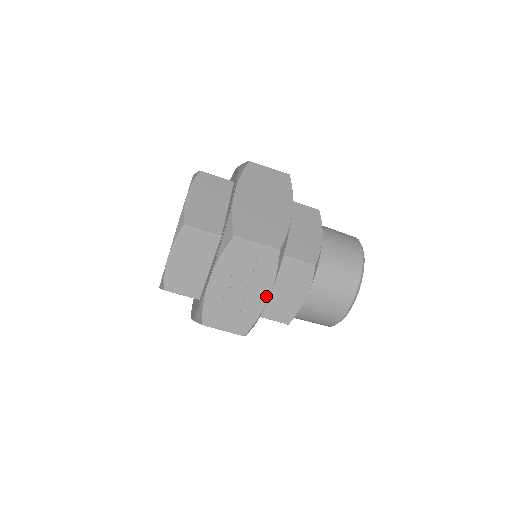
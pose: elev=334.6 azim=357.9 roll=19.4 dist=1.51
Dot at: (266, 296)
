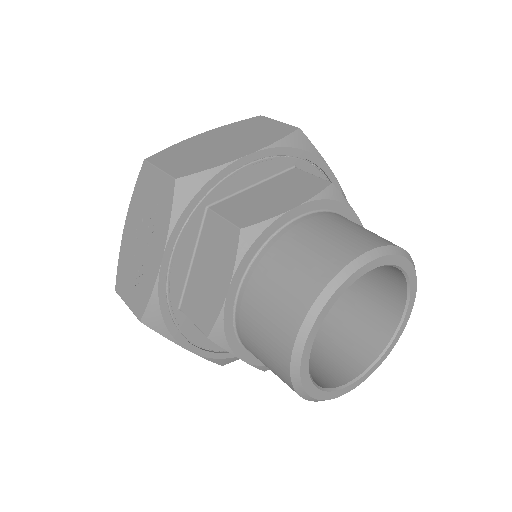
Dot at: (160, 256)
